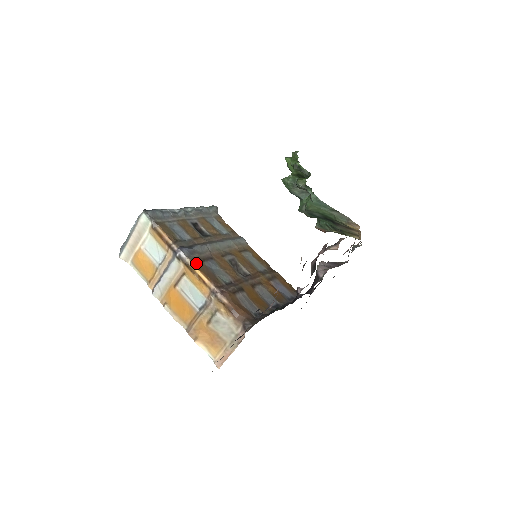
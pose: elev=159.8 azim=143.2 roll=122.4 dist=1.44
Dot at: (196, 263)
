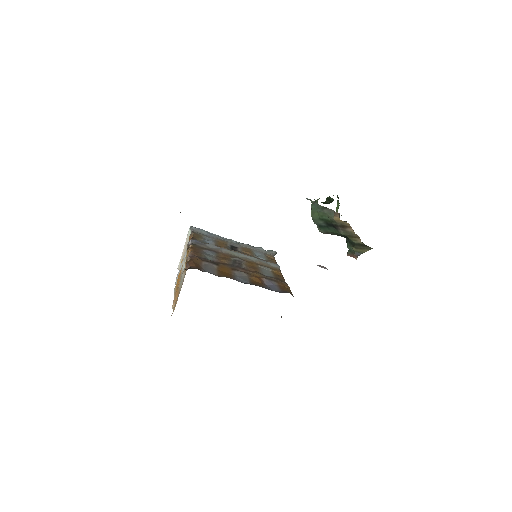
Dot at: (194, 246)
